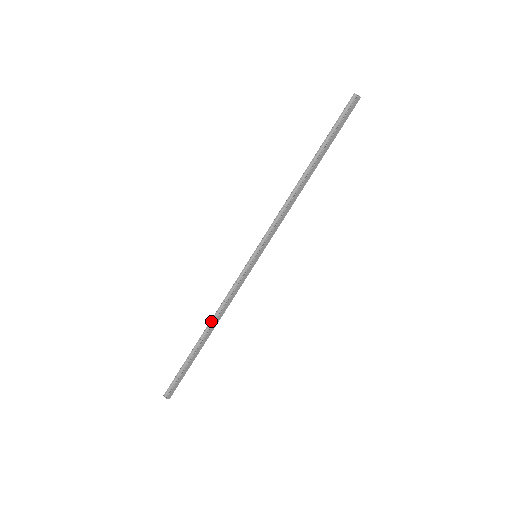
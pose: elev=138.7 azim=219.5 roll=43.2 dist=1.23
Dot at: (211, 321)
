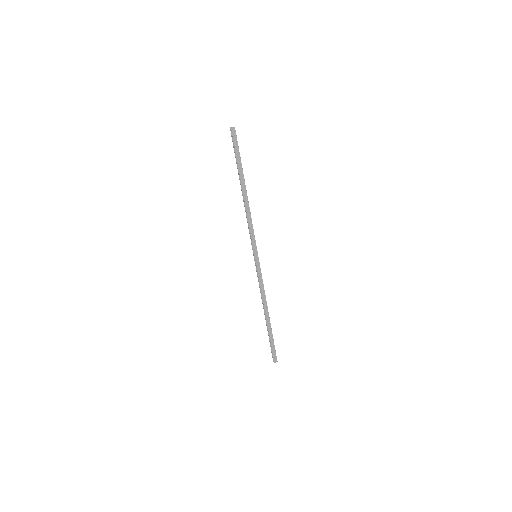
Dot at: (263, 307)
